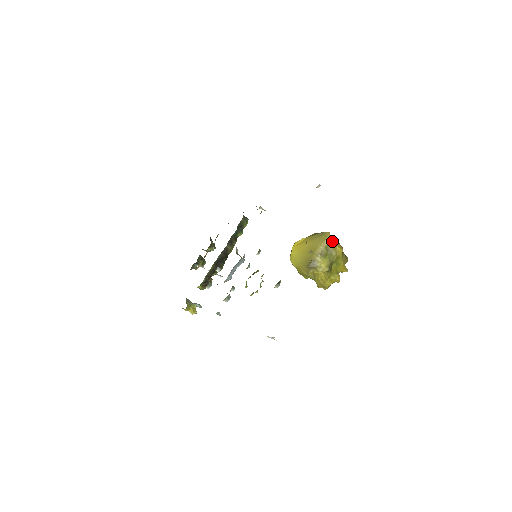
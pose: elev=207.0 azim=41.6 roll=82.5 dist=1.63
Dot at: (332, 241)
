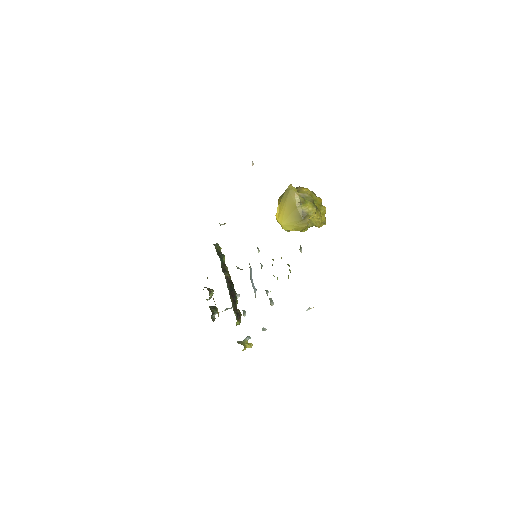
Dot at: occluded
